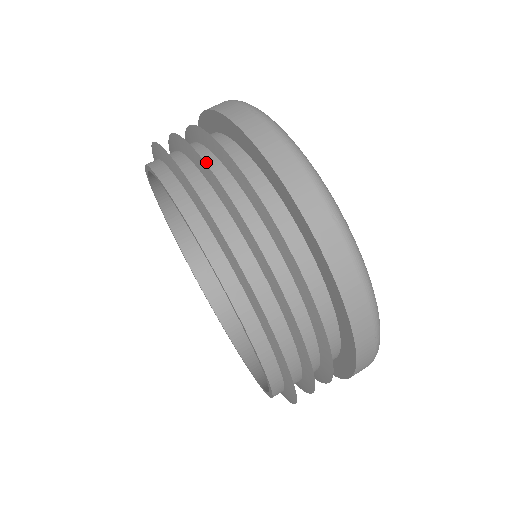
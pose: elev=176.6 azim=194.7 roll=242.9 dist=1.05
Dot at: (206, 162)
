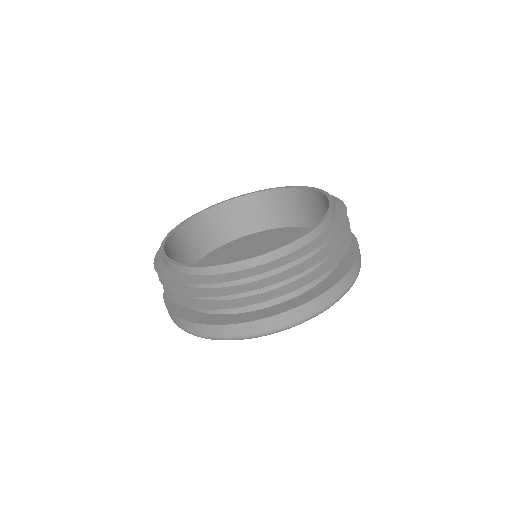
Dot at: occluded
